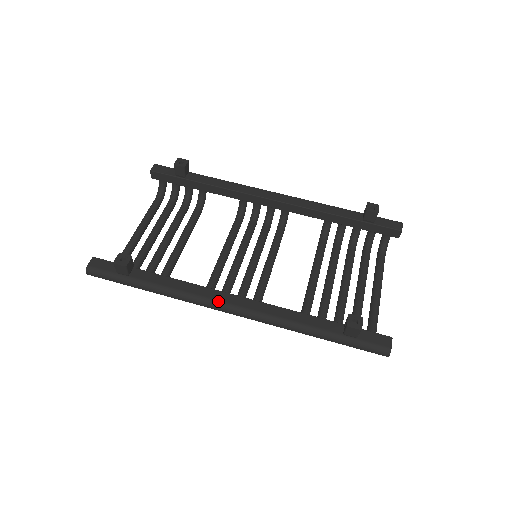
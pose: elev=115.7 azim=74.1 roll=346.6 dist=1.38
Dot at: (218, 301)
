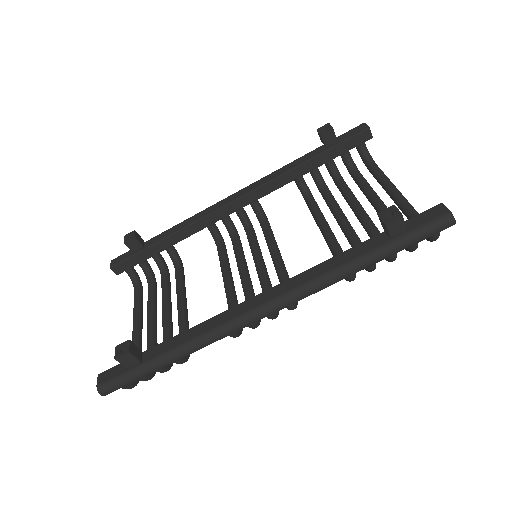
Dot at: (244, 313)
